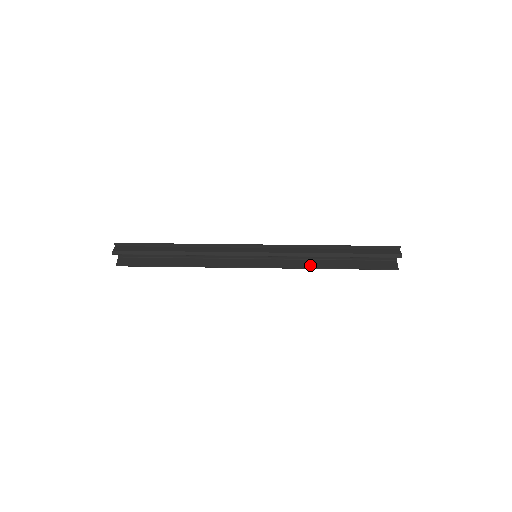
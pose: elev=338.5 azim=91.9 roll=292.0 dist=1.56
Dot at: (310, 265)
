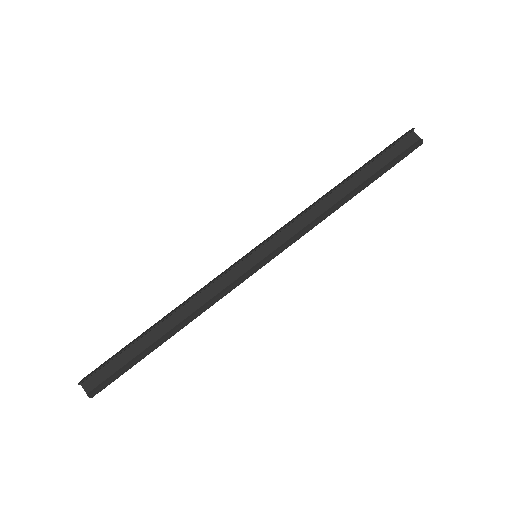
Dot at: occluded
